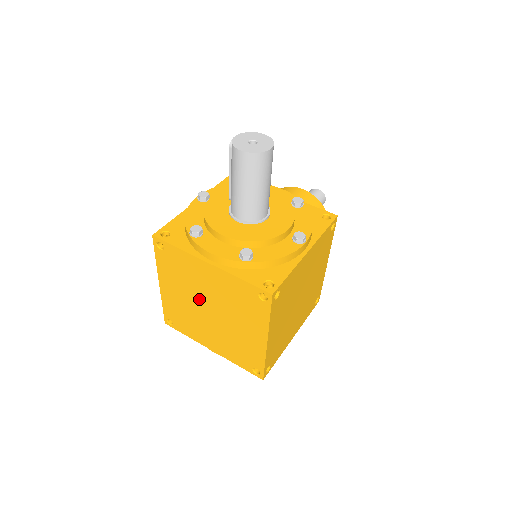
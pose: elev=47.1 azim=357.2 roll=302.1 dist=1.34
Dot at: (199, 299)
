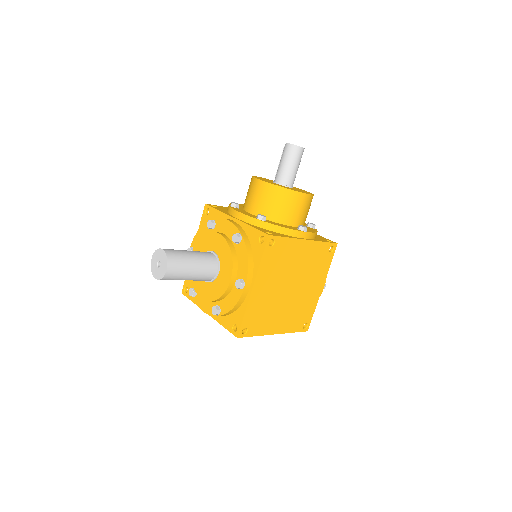
Dot at: occluded
